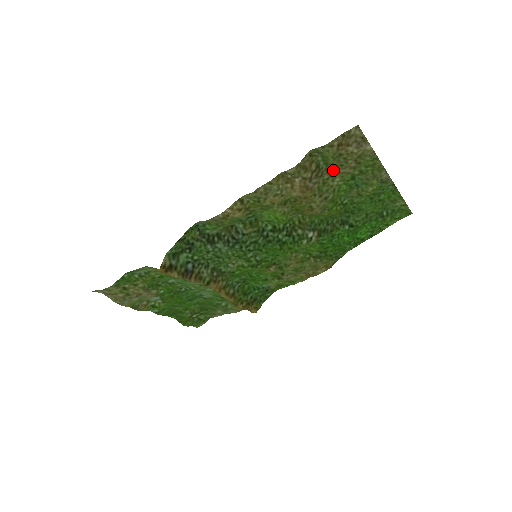
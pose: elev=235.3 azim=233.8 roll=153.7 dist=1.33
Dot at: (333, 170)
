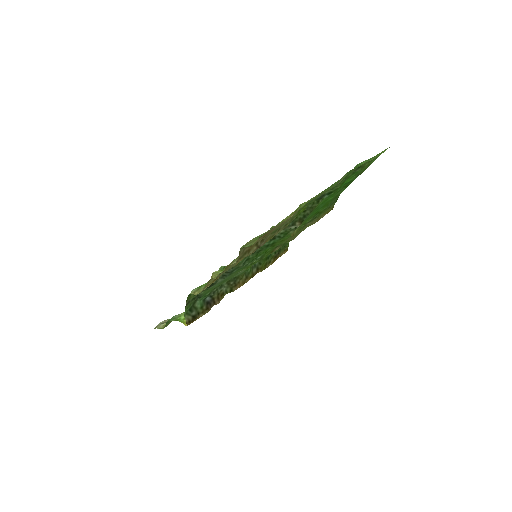
Dot at: occluded
